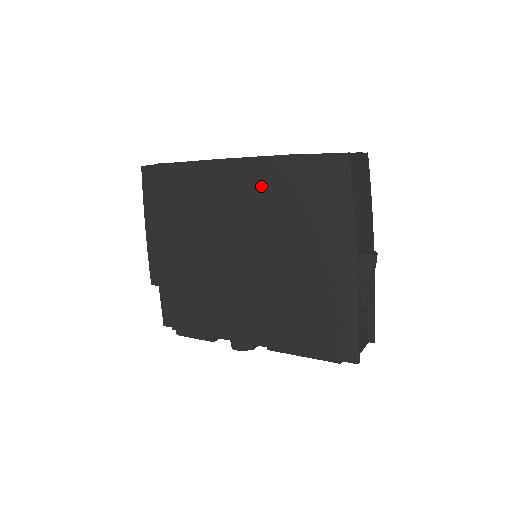
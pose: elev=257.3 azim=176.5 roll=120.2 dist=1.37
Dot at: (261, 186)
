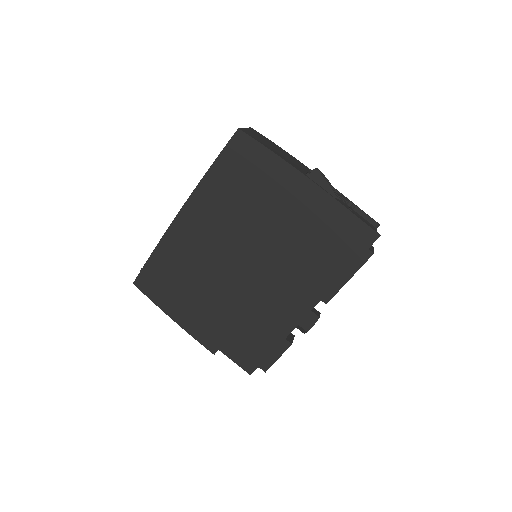
Dot at: (212, 205)
